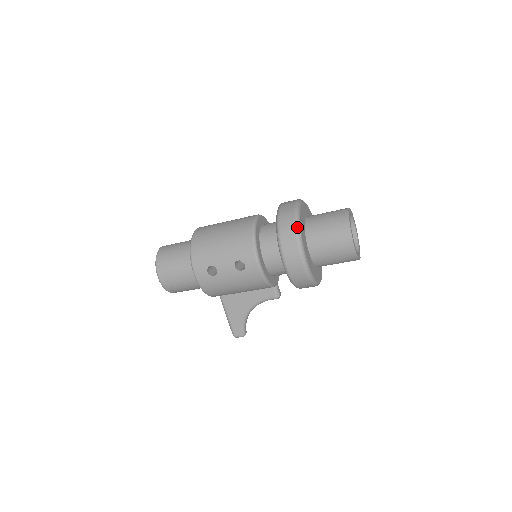
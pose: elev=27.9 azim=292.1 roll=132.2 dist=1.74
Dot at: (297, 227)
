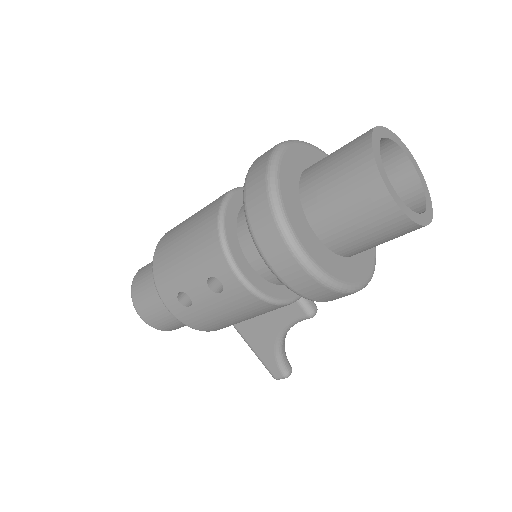
Dot at: (272, 198)
